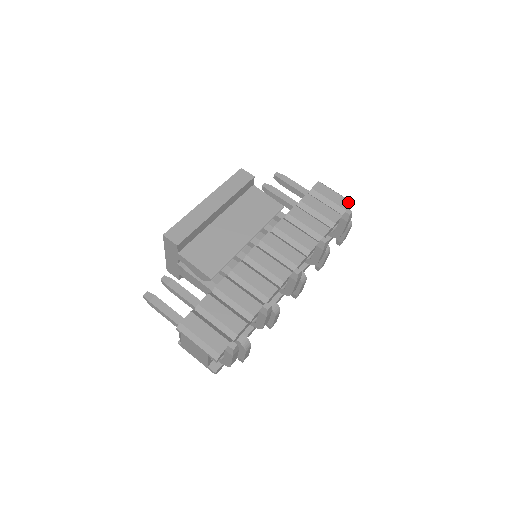
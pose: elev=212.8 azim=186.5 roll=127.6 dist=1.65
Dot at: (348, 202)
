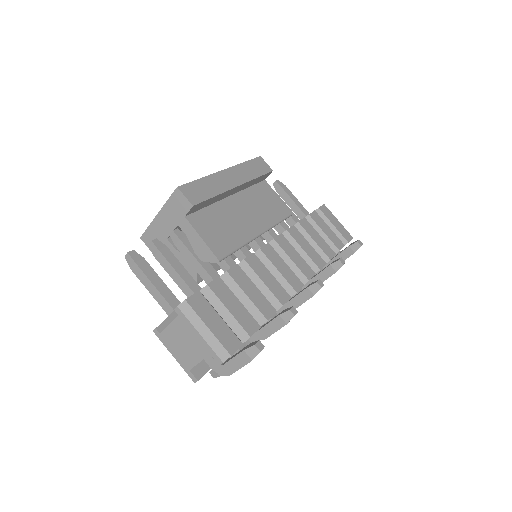
Dot at: (349, 235)
